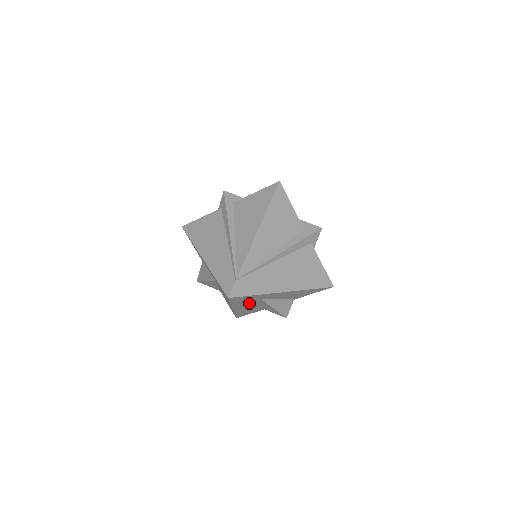
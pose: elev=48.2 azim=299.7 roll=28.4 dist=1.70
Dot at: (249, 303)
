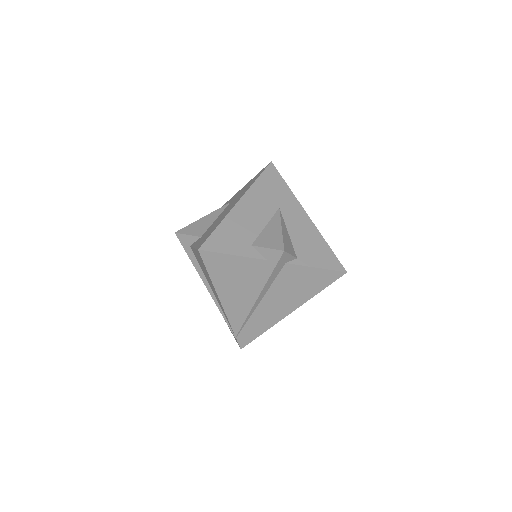
Dot at: occluded
